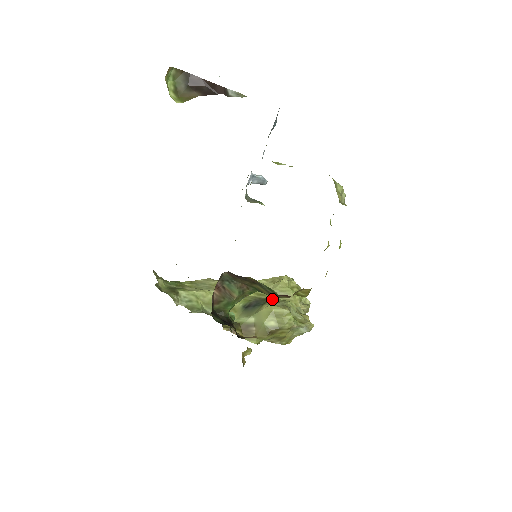
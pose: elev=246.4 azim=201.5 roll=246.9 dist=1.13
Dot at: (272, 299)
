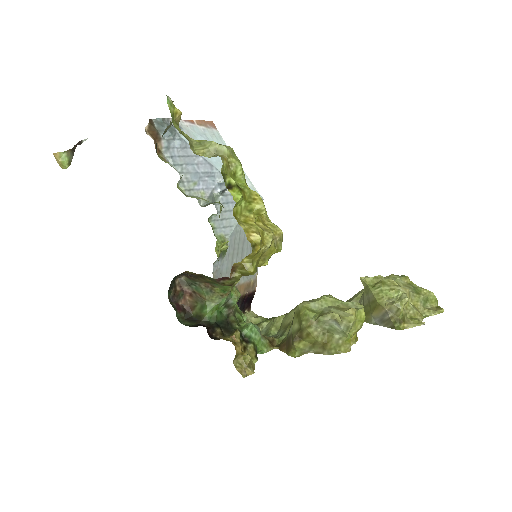
Dot at: occluded
